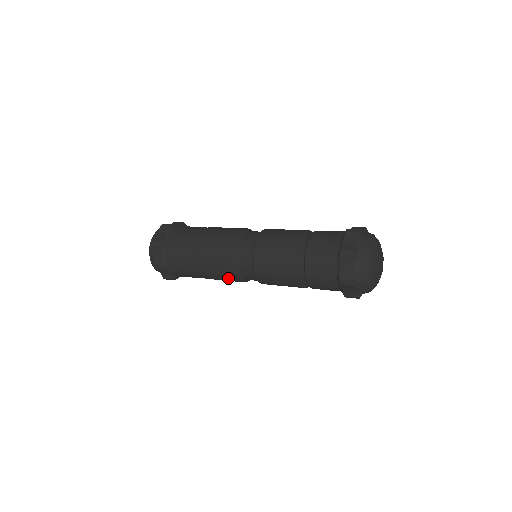
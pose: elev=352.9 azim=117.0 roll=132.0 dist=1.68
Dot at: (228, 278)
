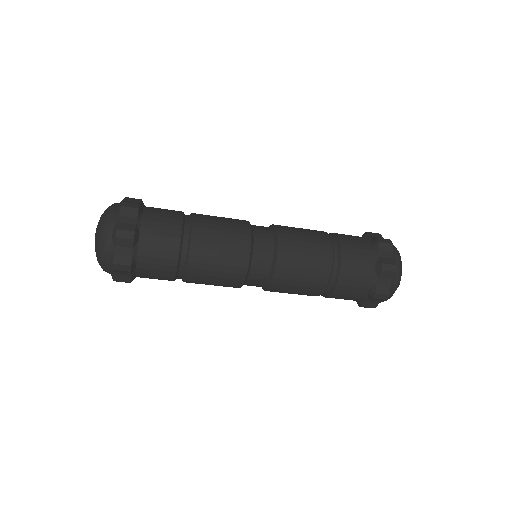
Dot at: (226, 284)
